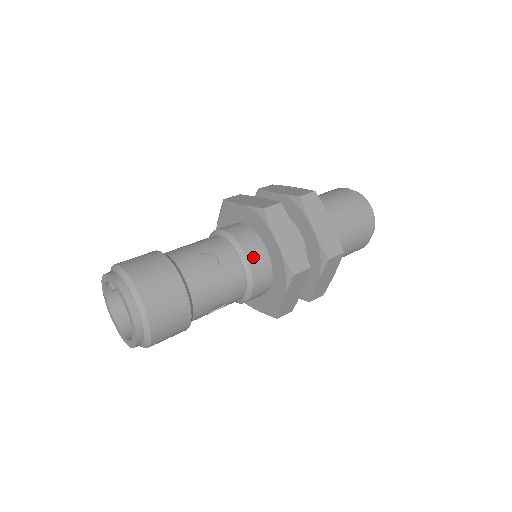
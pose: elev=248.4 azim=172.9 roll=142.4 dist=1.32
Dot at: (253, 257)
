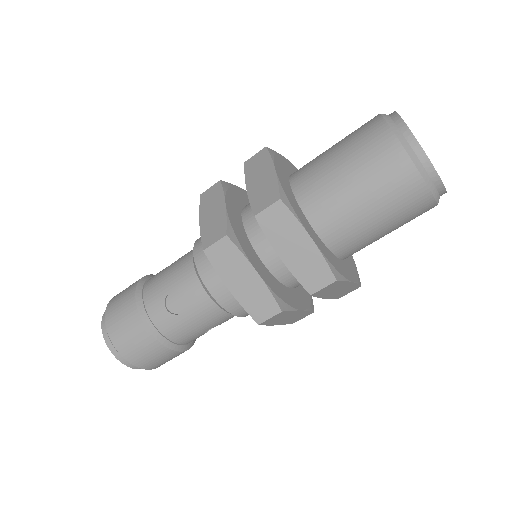
Dot at: (220, 293)
